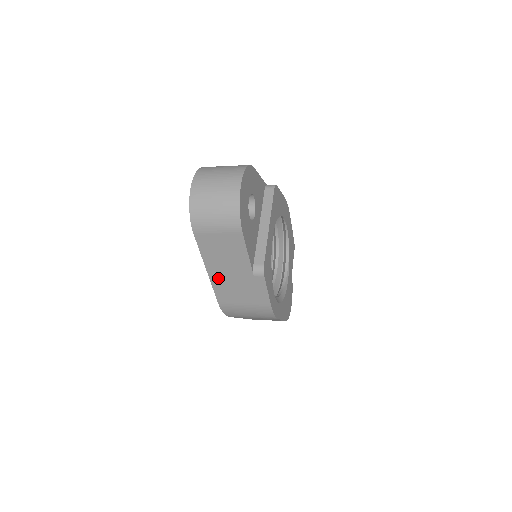
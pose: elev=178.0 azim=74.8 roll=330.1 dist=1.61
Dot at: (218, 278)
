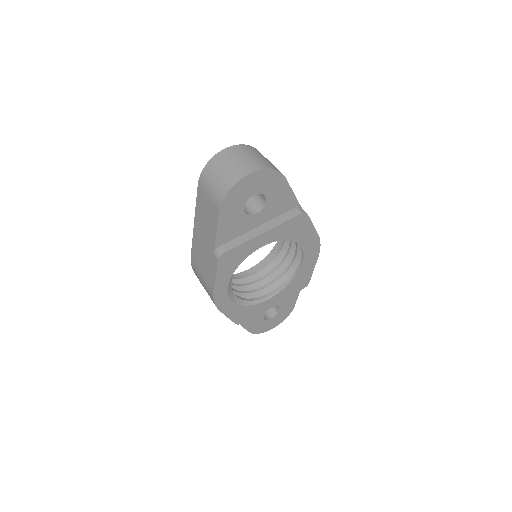
Dot at: (197, 235)
